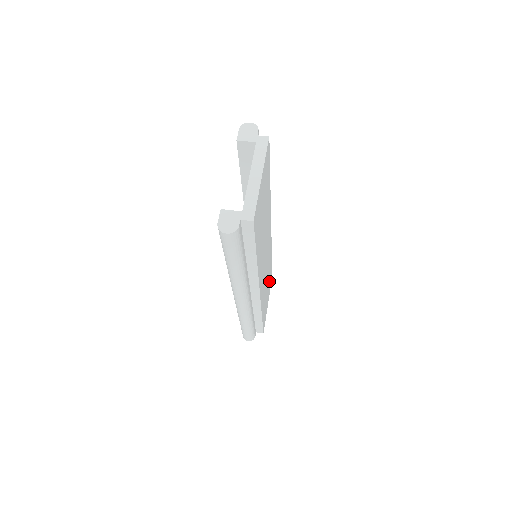
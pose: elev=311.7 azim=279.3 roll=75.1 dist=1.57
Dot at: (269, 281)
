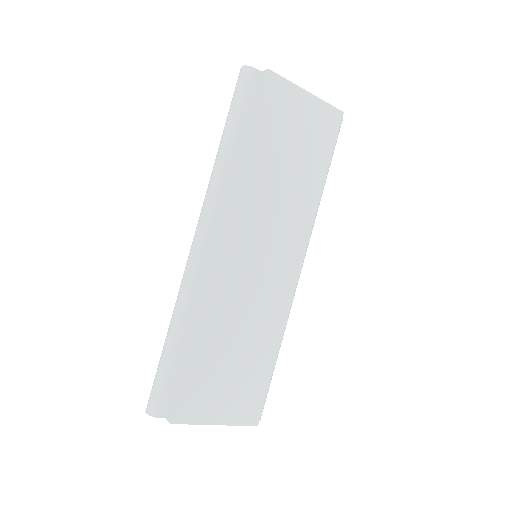
Dot at: (247, 382)
